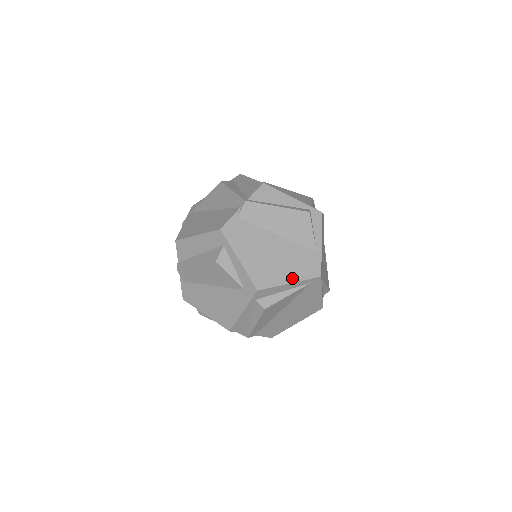
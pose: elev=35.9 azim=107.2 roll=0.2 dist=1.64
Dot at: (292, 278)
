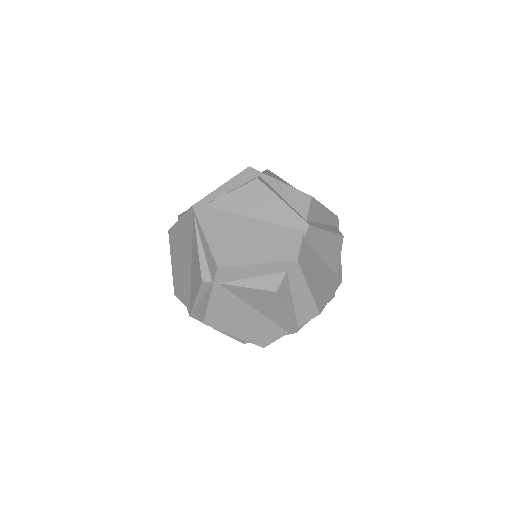
Dot at: occluded
